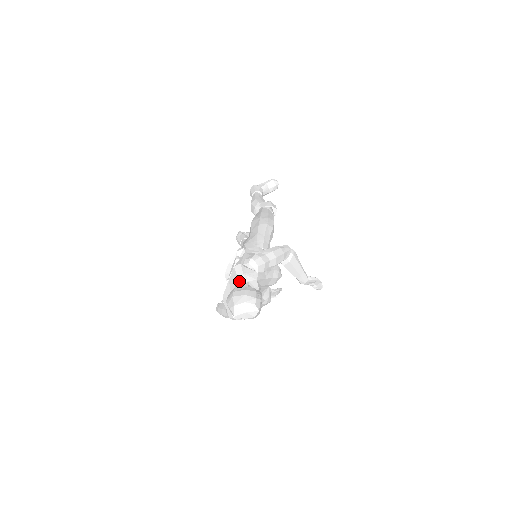
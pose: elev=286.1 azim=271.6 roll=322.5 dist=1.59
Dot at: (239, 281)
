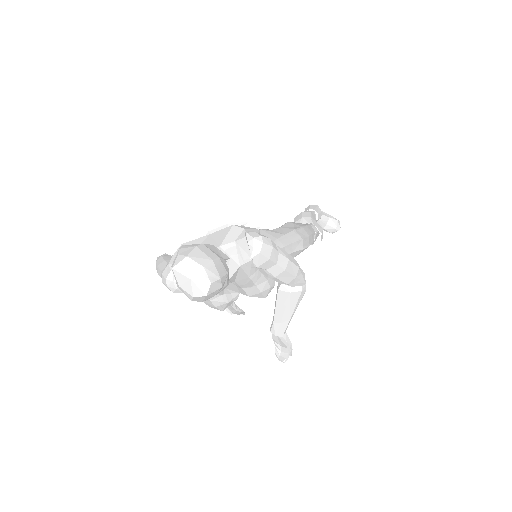
Dot at: (221, 244)
